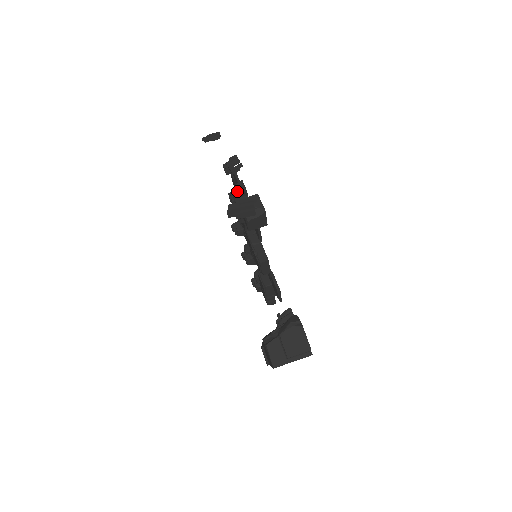
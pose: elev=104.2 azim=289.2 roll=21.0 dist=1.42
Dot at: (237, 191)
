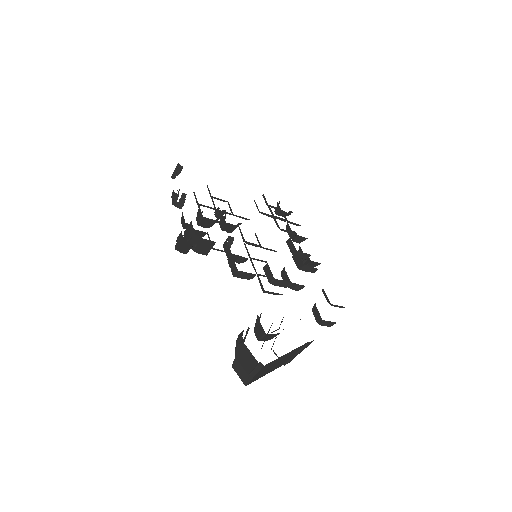
Dot at: (182, 225)
